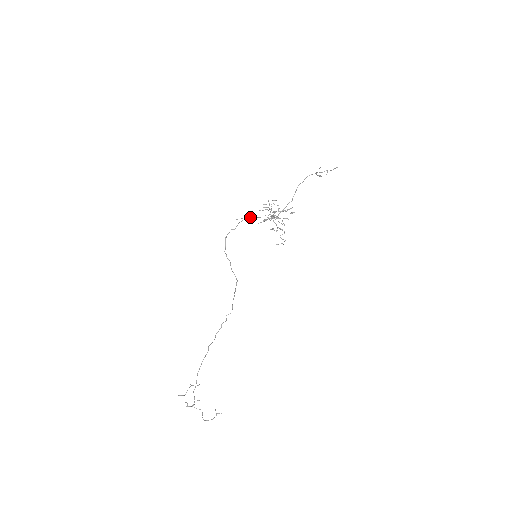
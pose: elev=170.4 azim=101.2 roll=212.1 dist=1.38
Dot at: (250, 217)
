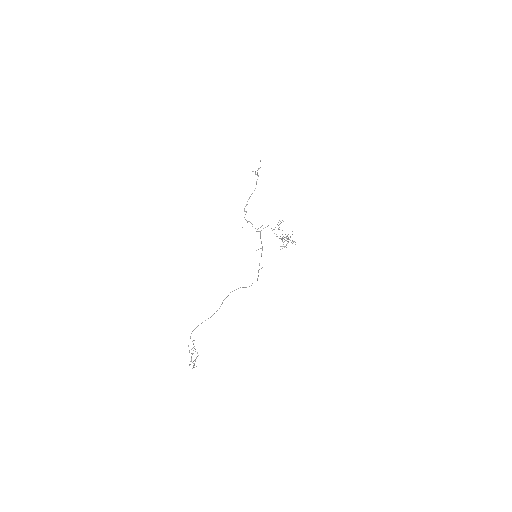
Dot at: (261, 242)
